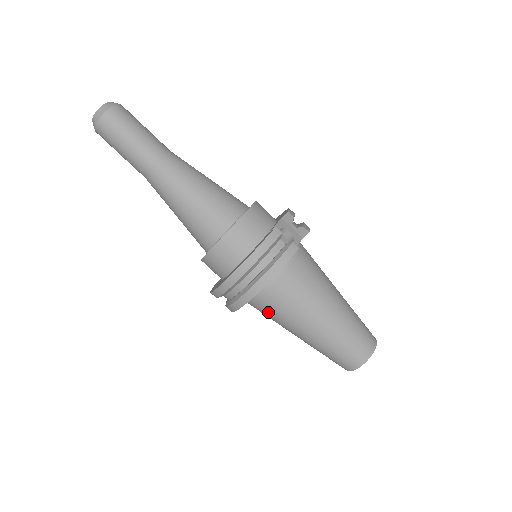
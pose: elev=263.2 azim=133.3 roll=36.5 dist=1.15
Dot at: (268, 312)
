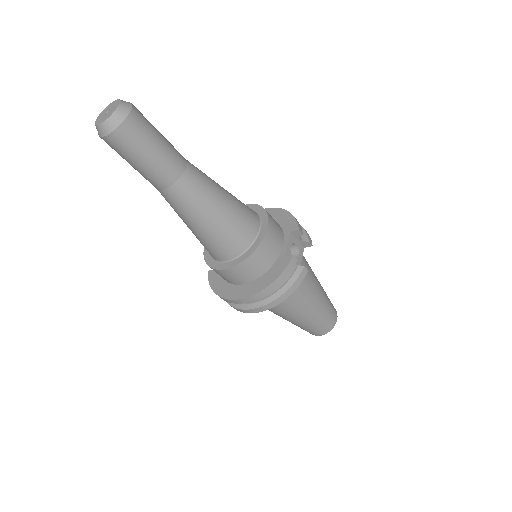
Dot at: occluded
